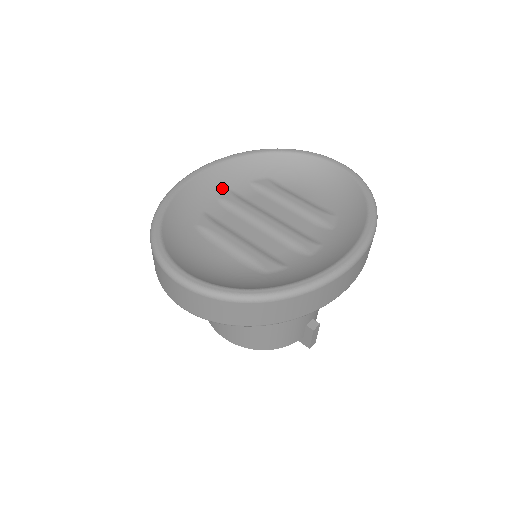
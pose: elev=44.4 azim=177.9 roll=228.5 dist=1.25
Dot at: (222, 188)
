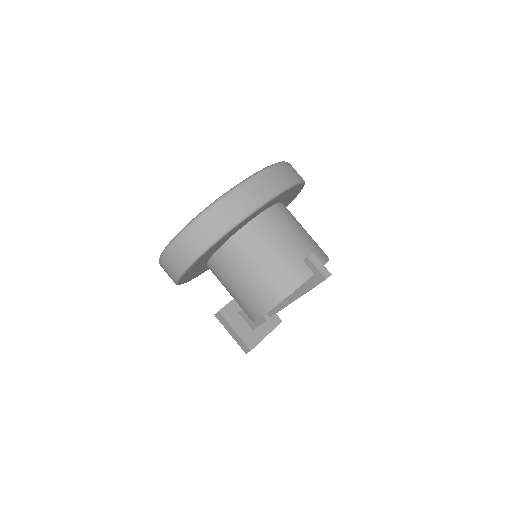
Dot at: occluded
